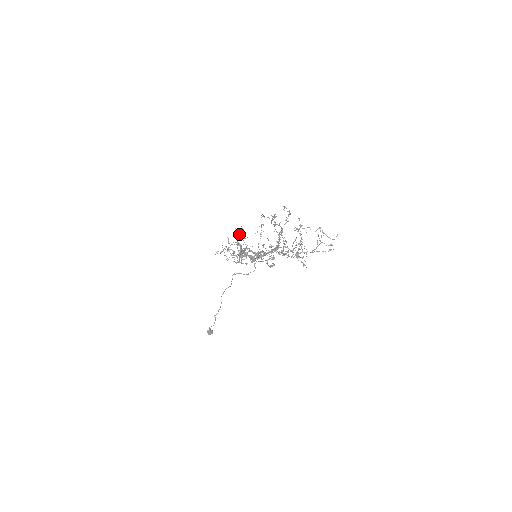
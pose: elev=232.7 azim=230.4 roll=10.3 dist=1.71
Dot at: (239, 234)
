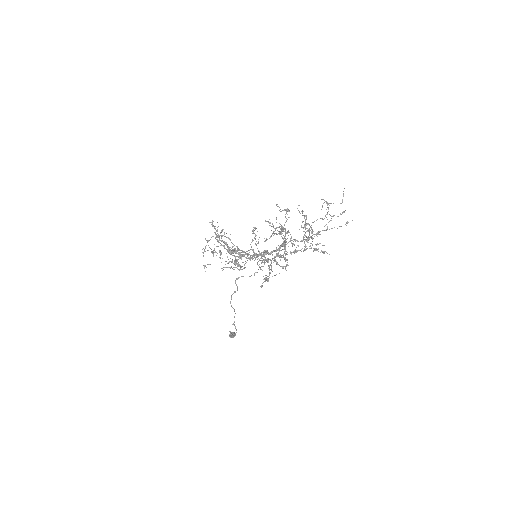
Dot at: (211, 222)
